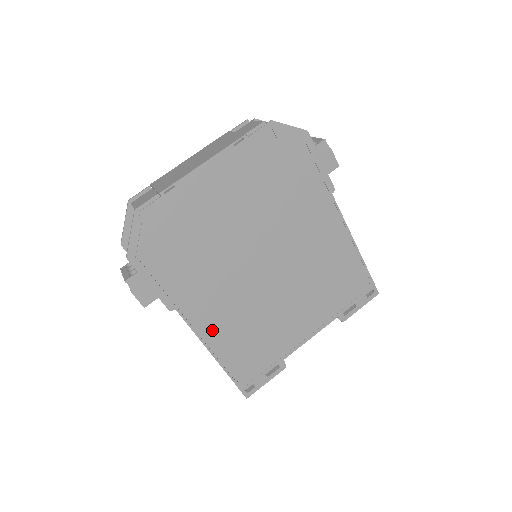
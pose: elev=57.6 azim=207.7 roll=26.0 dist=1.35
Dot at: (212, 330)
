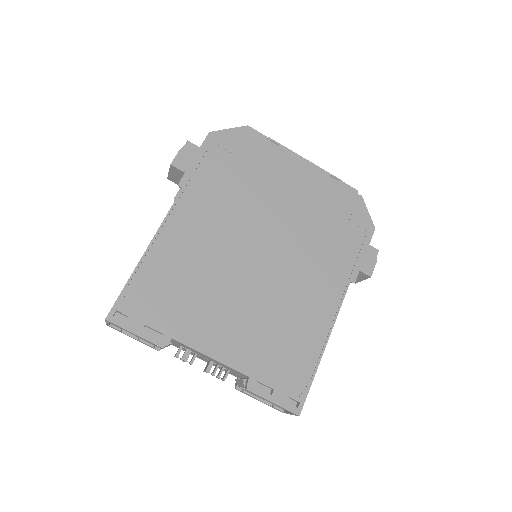
Dot at: (176, 233)
